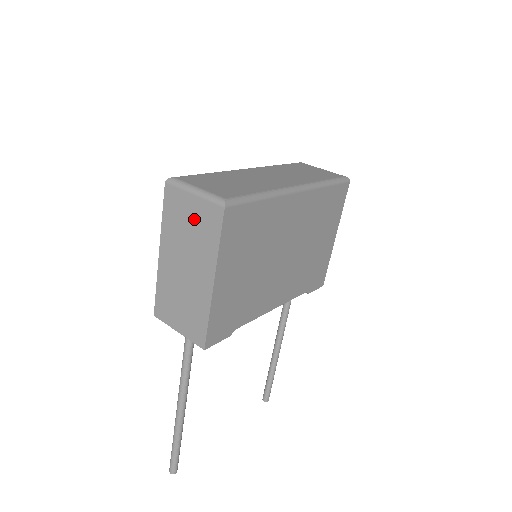
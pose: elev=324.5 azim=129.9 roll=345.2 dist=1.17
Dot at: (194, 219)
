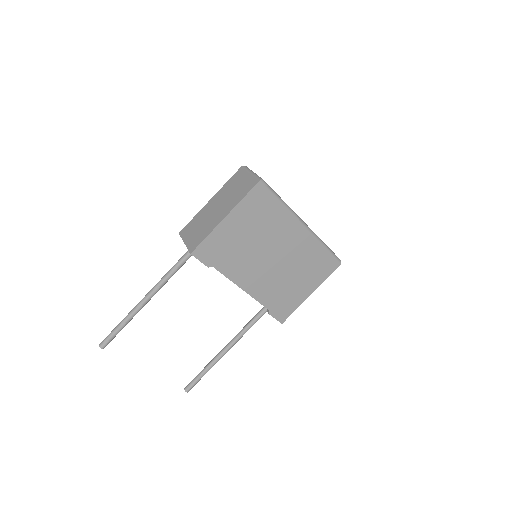
Dot at: (241, 185)
